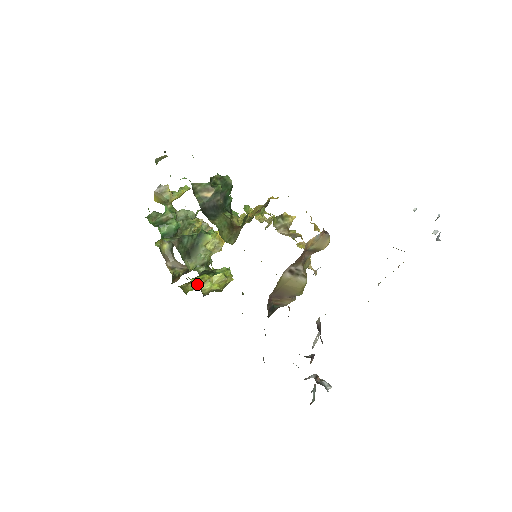
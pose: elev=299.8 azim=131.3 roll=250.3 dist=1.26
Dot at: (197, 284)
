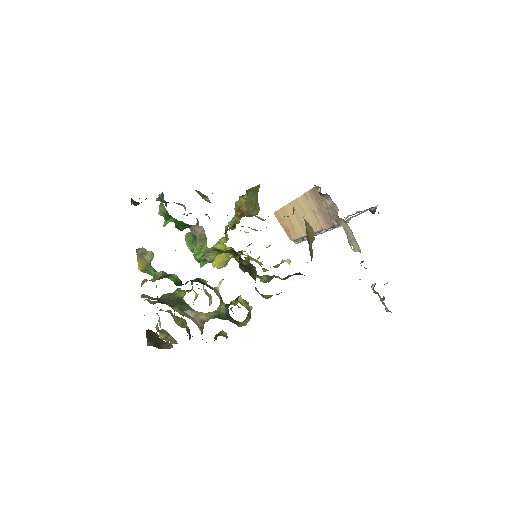
Dot at: (224, 333)
